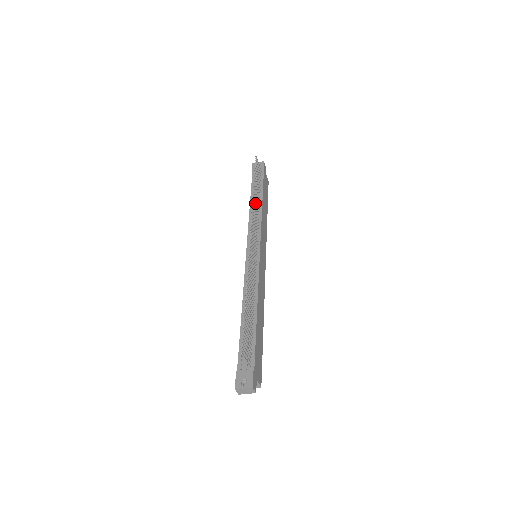
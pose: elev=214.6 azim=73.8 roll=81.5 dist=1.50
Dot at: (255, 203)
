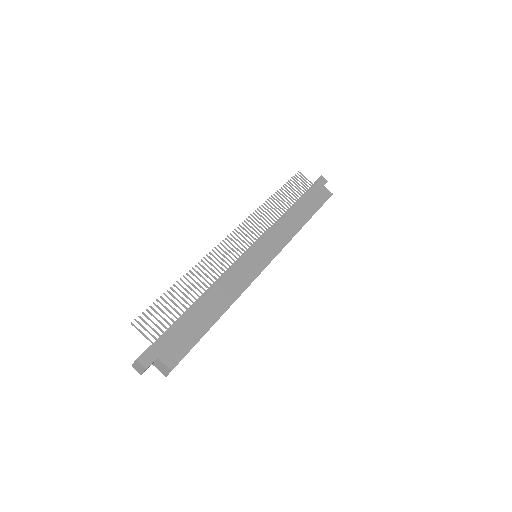
Dot at: (269, 208)
